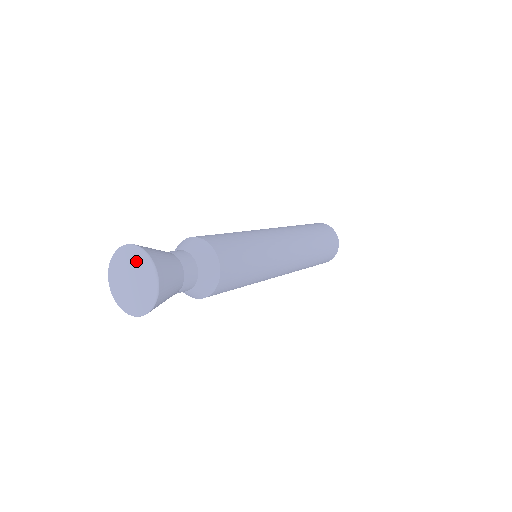
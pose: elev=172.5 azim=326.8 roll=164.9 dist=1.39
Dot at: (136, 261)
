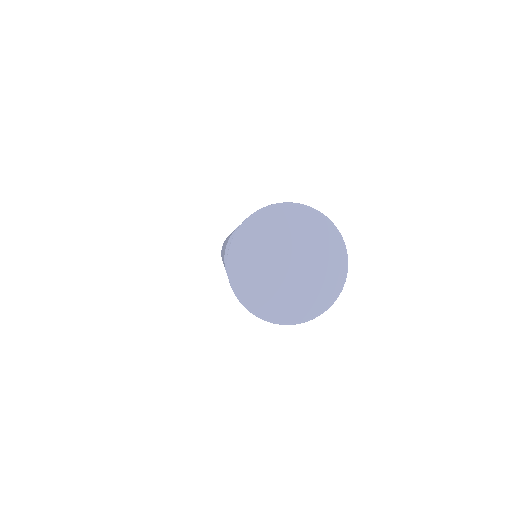
Dot at: (279, 228)
